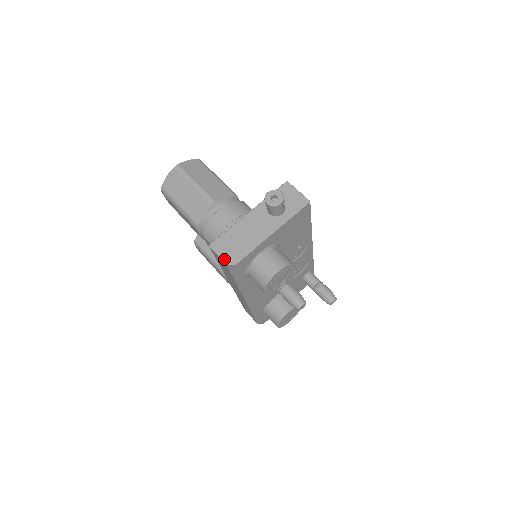
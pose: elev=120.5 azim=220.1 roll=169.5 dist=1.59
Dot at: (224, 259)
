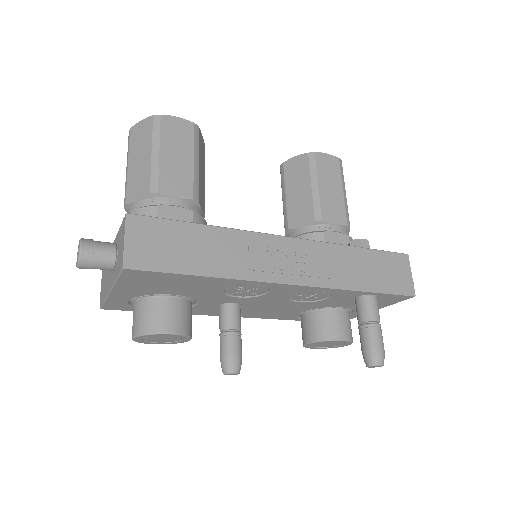
Dot at: (100, 295)
